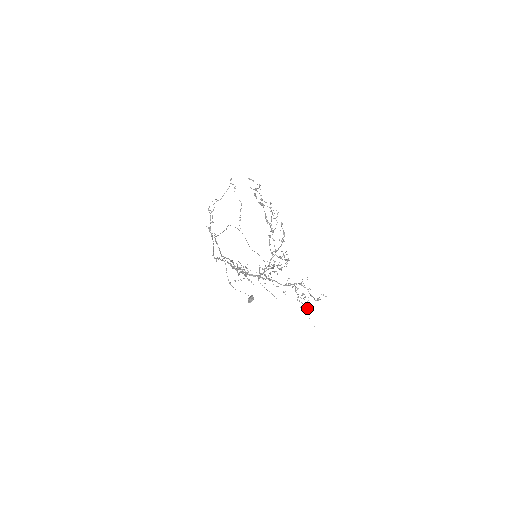
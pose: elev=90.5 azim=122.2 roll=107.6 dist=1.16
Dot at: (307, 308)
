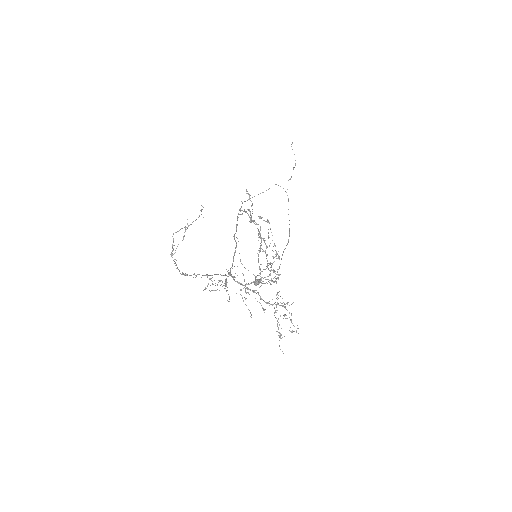
Dot at: occluded
